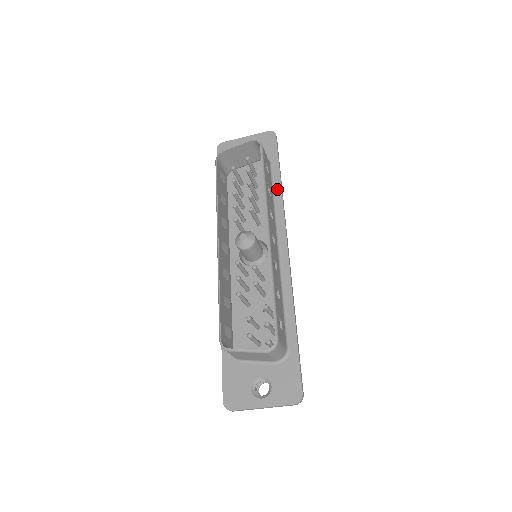
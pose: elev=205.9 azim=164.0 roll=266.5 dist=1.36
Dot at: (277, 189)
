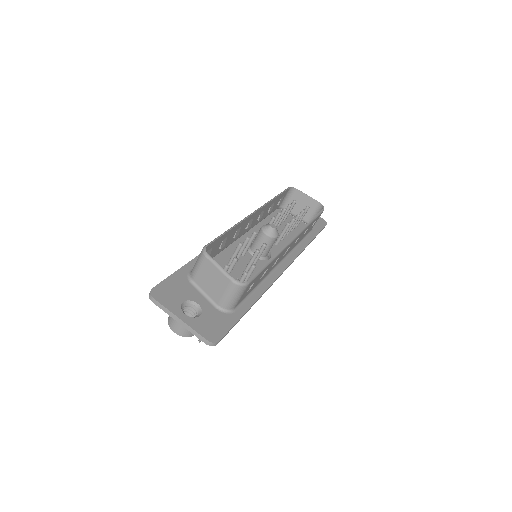
Dot at: (305, 242)
